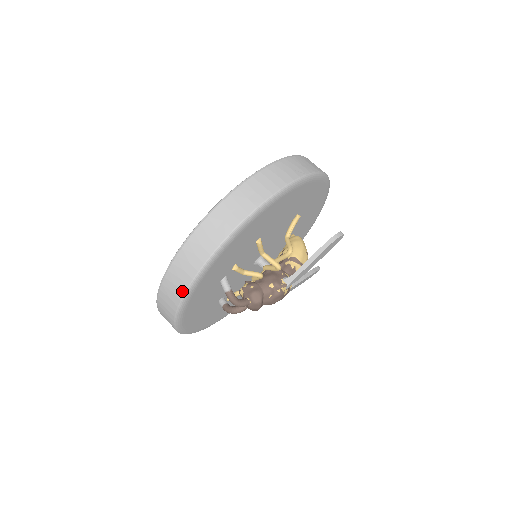
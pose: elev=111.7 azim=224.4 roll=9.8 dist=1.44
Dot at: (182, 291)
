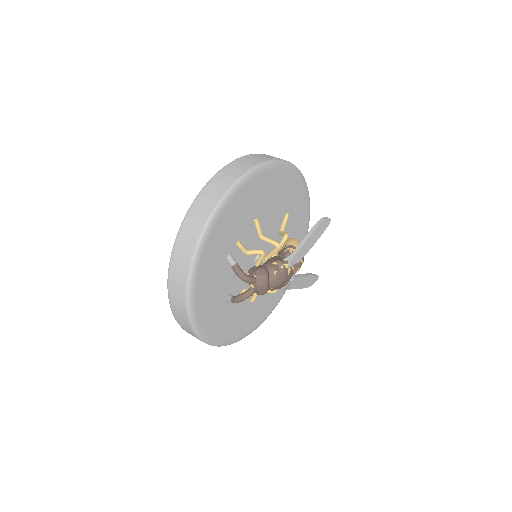
Dot at: (192, 248)
